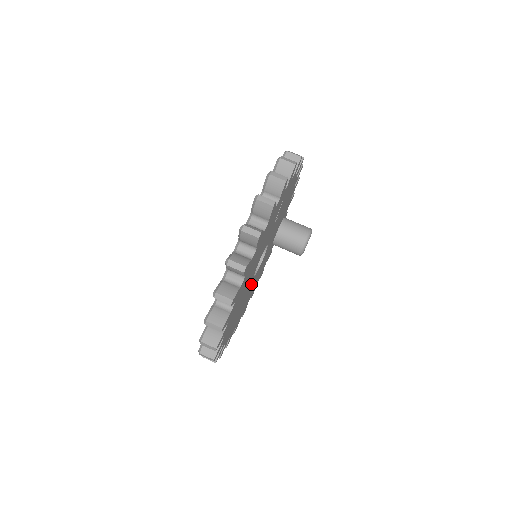
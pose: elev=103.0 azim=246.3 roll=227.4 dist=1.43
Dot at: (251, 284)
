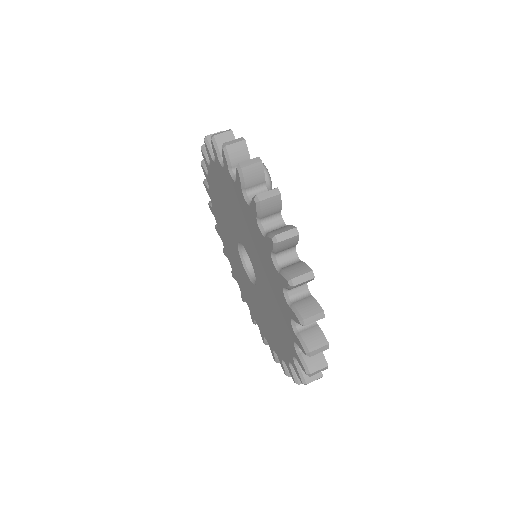
Dot at: occluded
